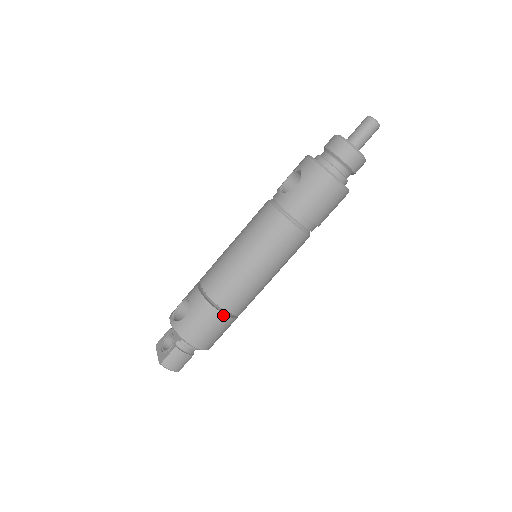
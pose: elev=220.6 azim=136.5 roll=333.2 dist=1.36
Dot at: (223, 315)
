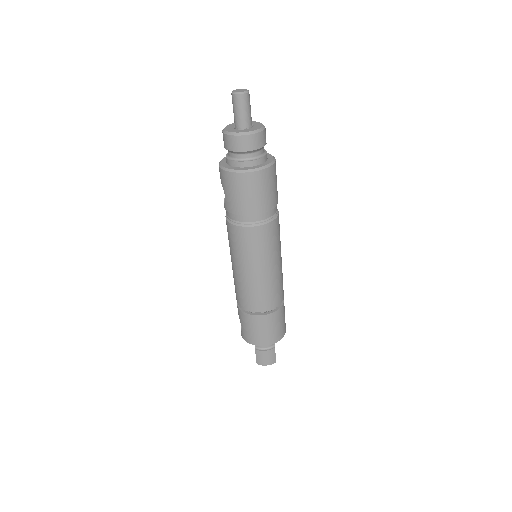
Dot at: (260, 316)
